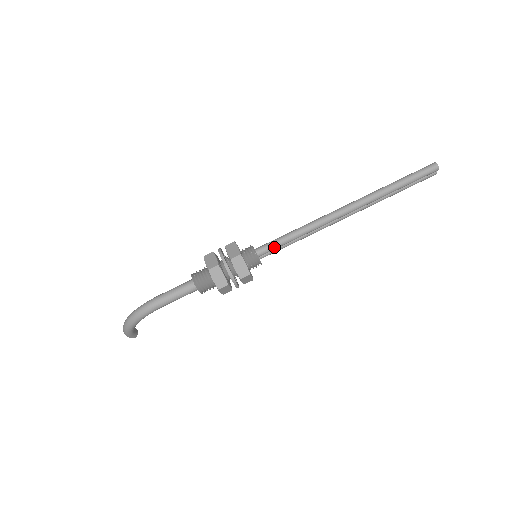
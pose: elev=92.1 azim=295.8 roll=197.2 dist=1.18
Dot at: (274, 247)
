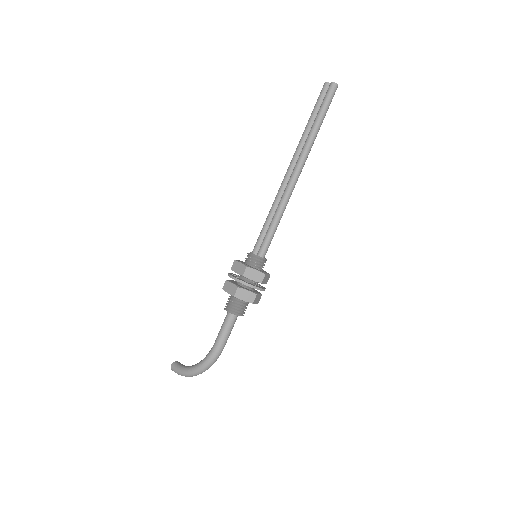
Dot at: occluded
